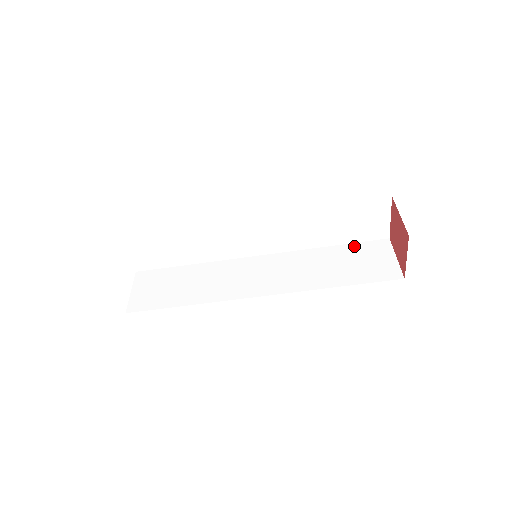
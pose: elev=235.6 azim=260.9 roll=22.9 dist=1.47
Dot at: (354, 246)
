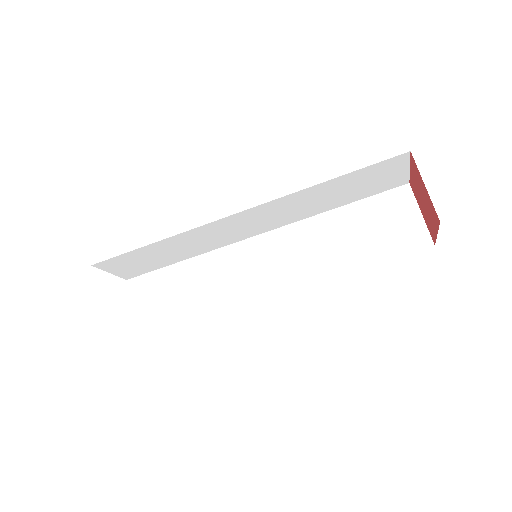
Dot at: (367, 203)
